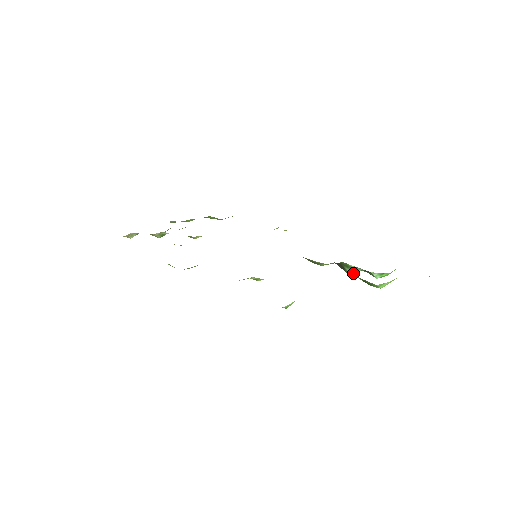
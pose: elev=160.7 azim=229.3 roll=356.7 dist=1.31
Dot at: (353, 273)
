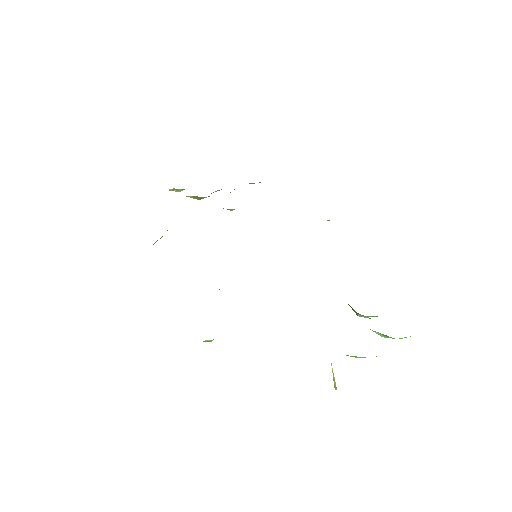
Dot at: occluded
